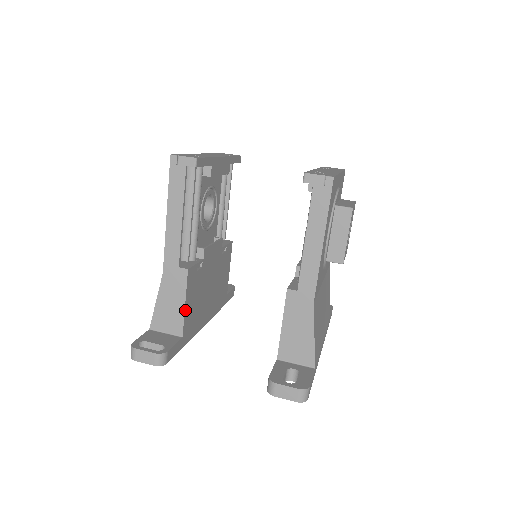
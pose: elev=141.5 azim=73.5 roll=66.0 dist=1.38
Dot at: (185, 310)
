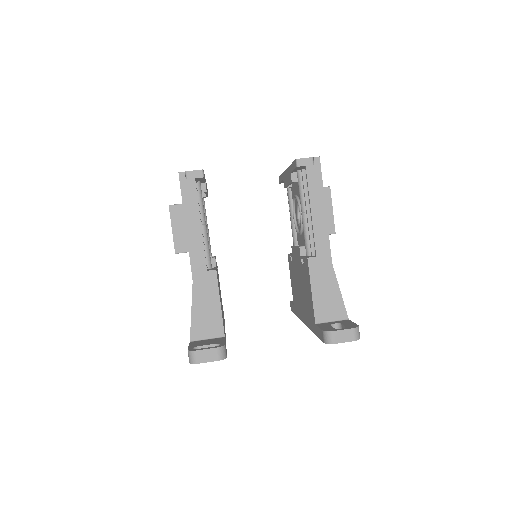
Dot at: (221, 310)
